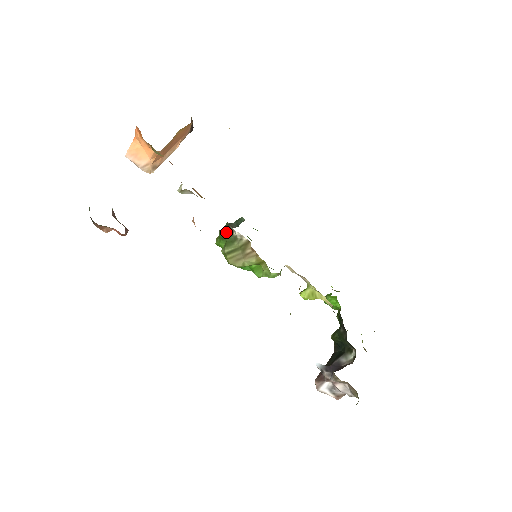
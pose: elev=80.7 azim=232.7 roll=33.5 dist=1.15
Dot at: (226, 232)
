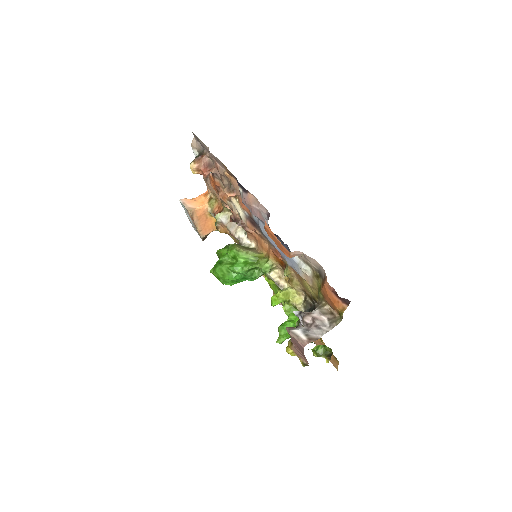
Dot at: occluded
